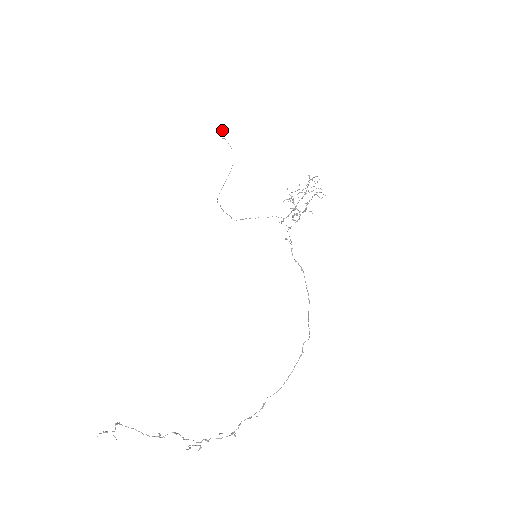
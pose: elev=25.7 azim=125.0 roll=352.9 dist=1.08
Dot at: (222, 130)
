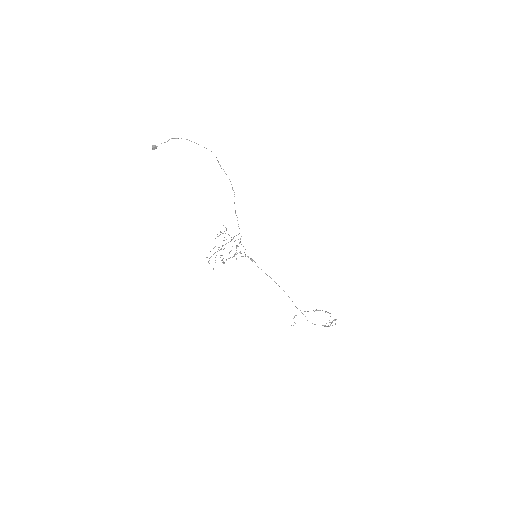
Dot at: (153, 149)
